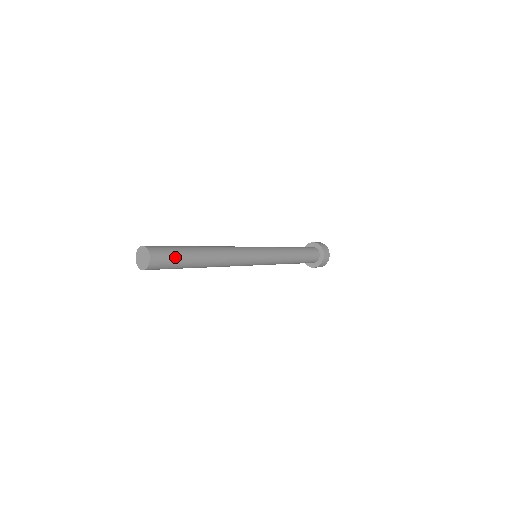
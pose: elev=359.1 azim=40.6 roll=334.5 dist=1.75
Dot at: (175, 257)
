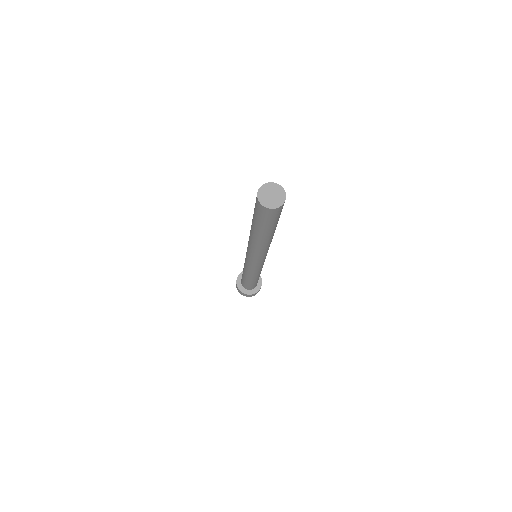
Dot at: occluded
